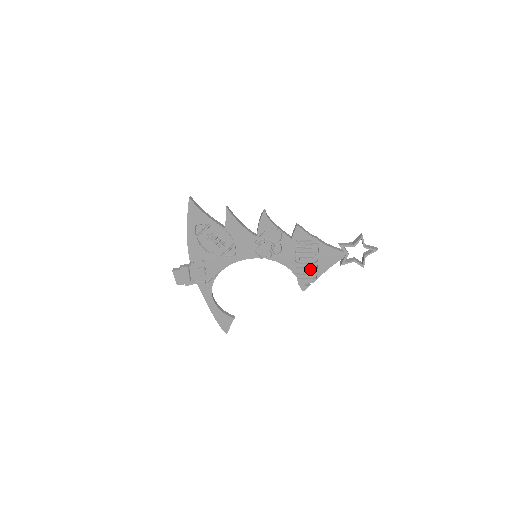
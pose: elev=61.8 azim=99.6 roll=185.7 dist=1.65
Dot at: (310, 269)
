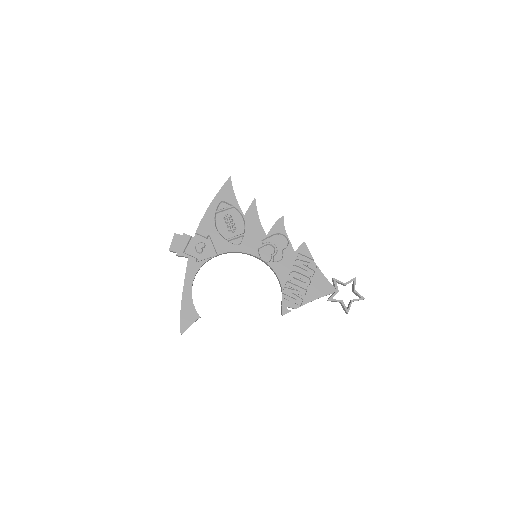
Dot at: (298, 293)
